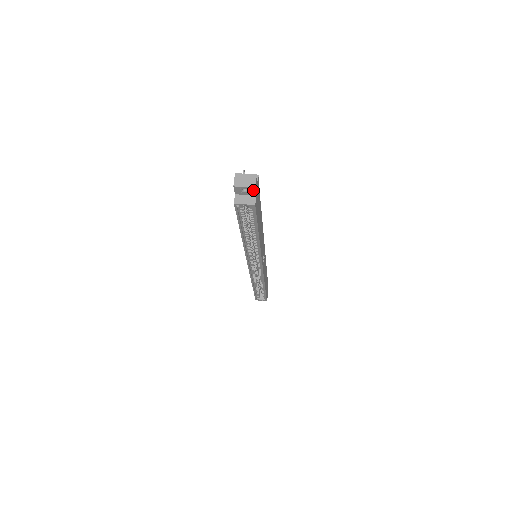
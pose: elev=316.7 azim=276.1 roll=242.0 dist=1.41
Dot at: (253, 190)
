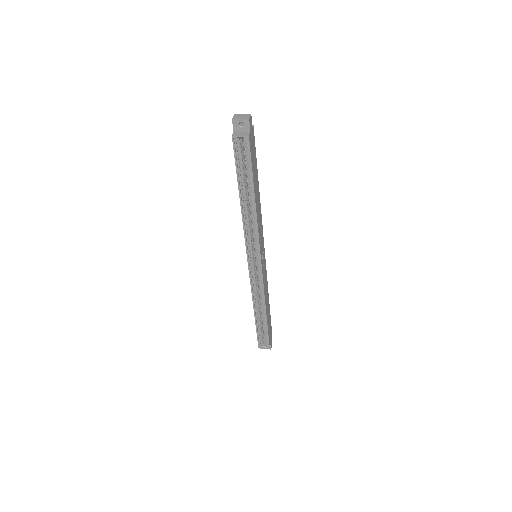
Dot at: (247, 123)
